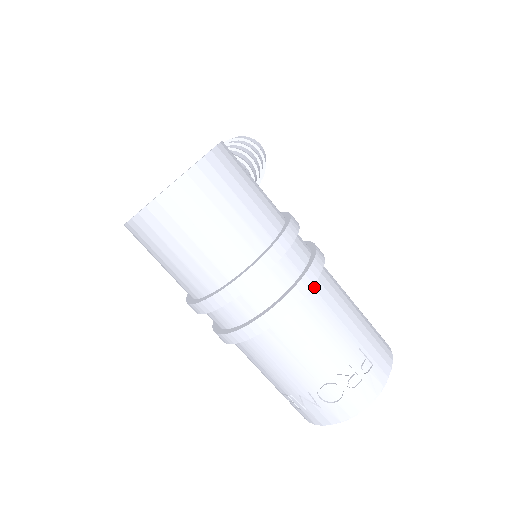
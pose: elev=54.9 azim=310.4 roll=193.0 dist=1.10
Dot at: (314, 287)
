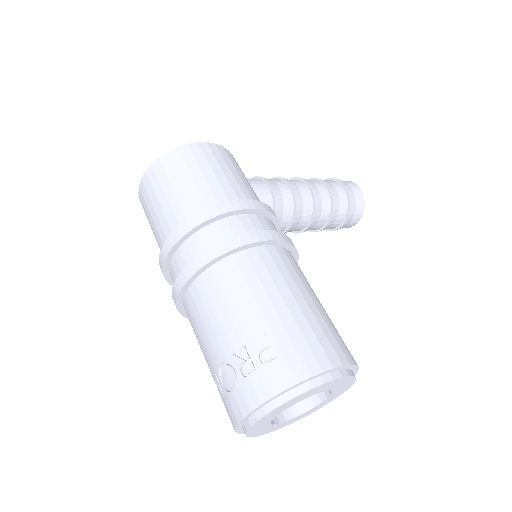
Dot at: (235, 258)
